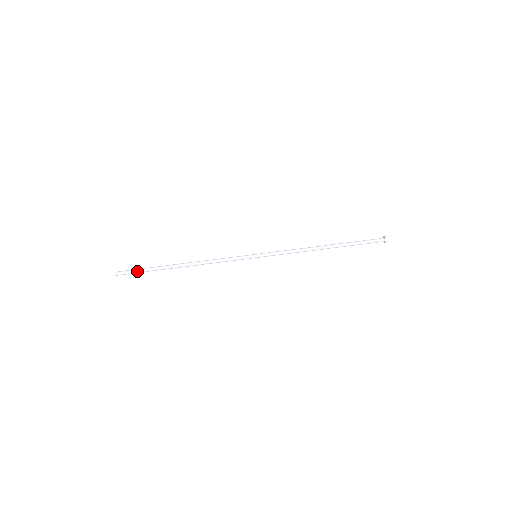
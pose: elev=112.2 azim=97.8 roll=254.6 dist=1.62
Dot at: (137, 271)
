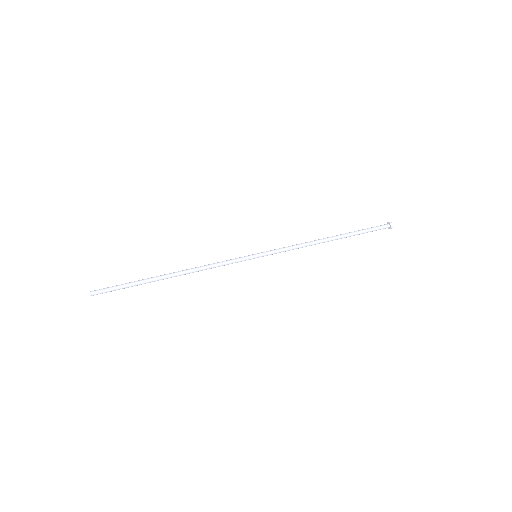
Dot at: (117, 286)
